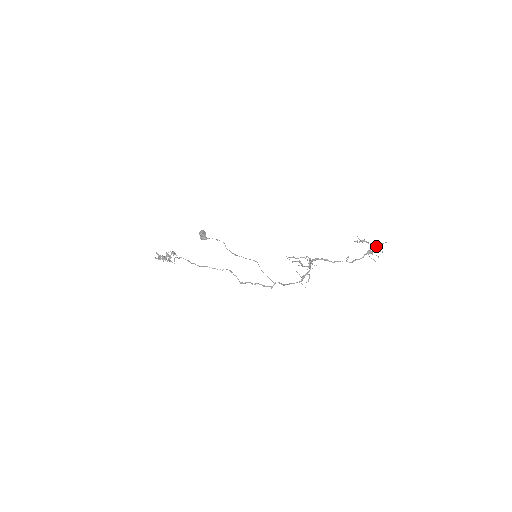
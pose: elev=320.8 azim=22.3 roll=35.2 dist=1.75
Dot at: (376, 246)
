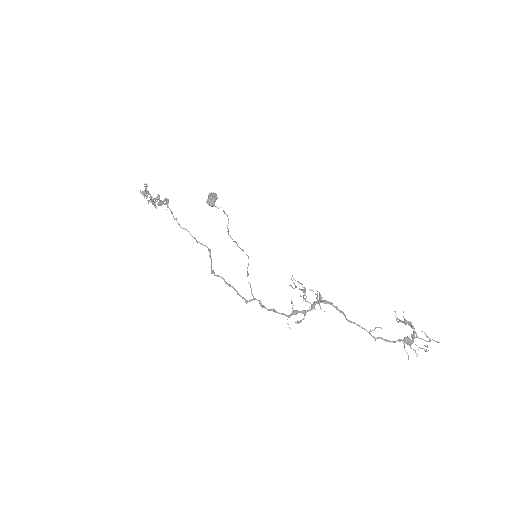
Dot at: occluded
